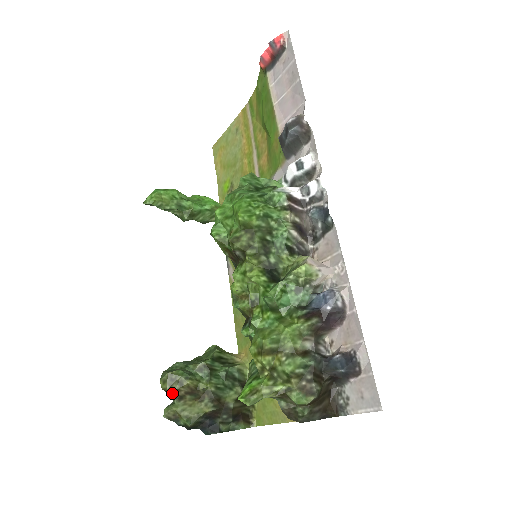
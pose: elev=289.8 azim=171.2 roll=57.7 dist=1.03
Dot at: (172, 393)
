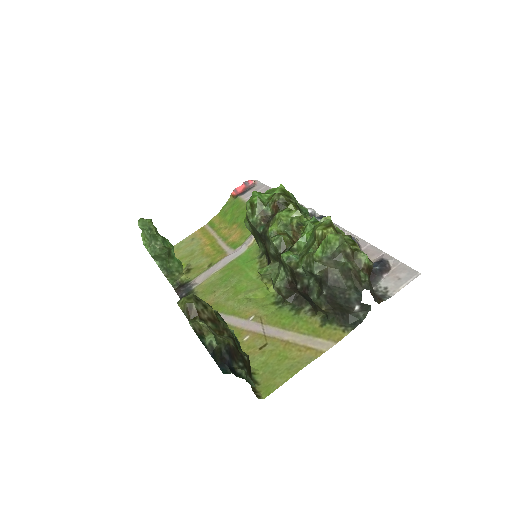
Dot at: (196, 311)
